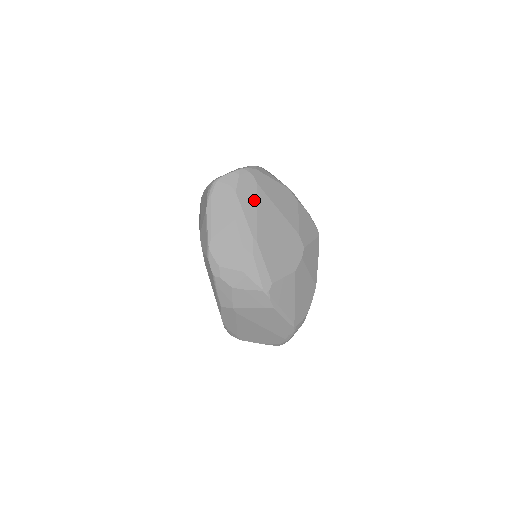
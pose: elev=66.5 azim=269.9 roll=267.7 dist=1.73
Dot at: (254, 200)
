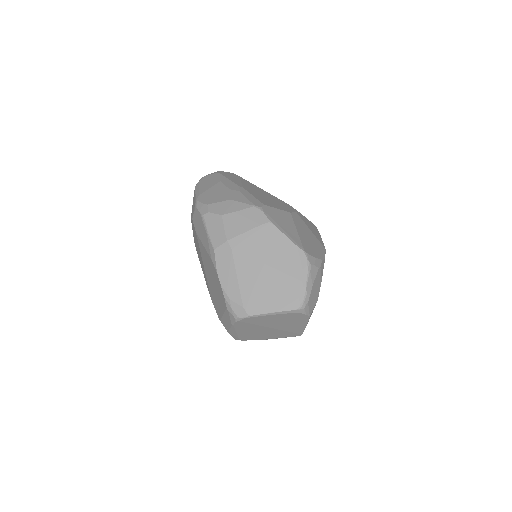
Dot at: (238, 179)
